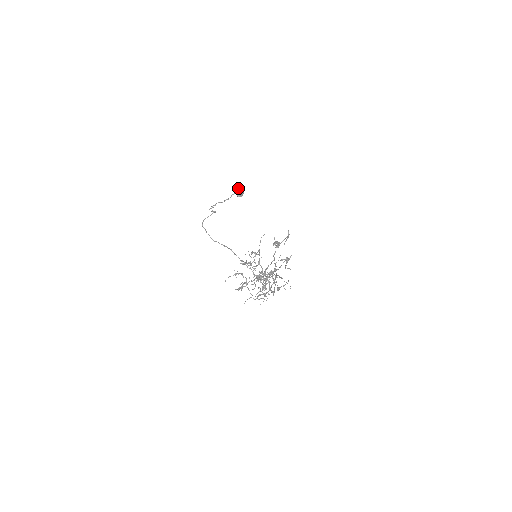
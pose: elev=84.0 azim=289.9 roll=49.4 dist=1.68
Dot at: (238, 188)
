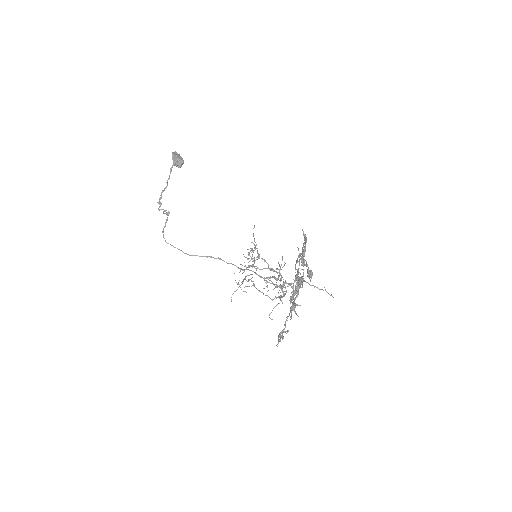
Dot at: (173, 156)
